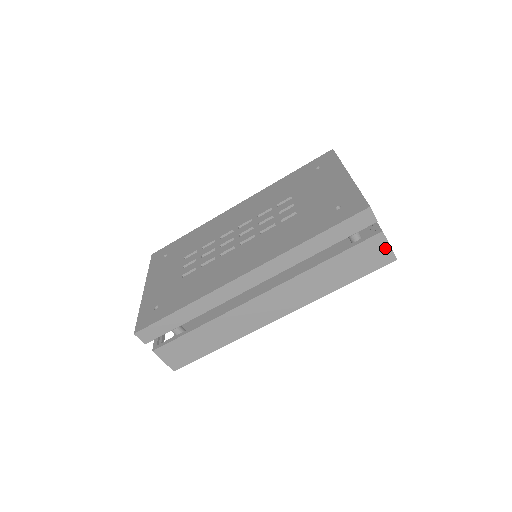
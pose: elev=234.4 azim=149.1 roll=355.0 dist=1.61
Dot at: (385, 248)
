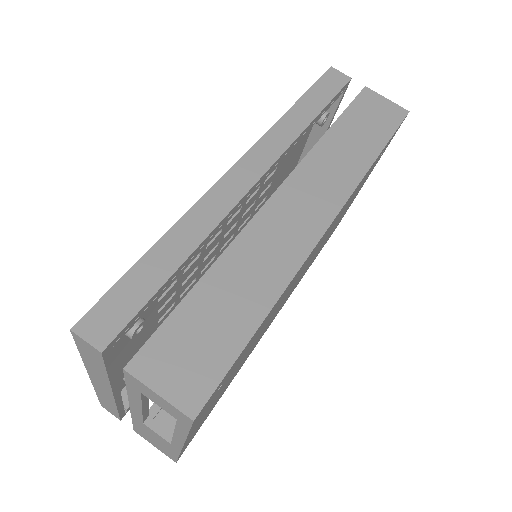
Dot at: (384, 102)
